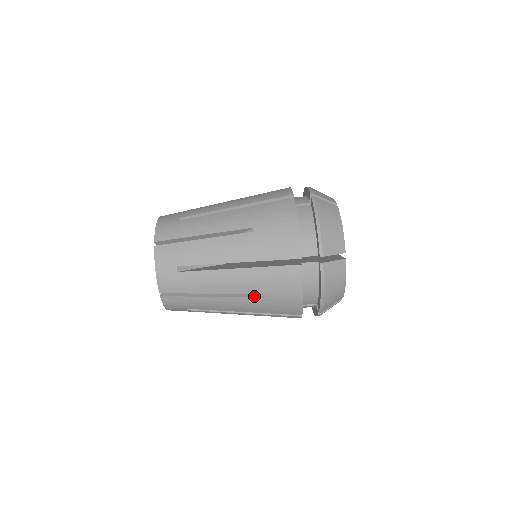
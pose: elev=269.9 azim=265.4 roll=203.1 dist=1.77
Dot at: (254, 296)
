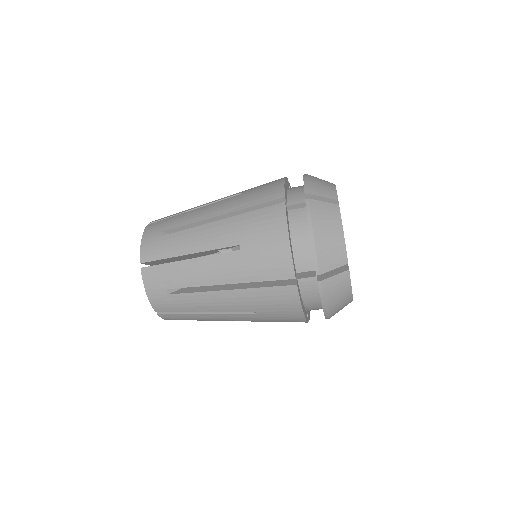
Dot at: occluded
